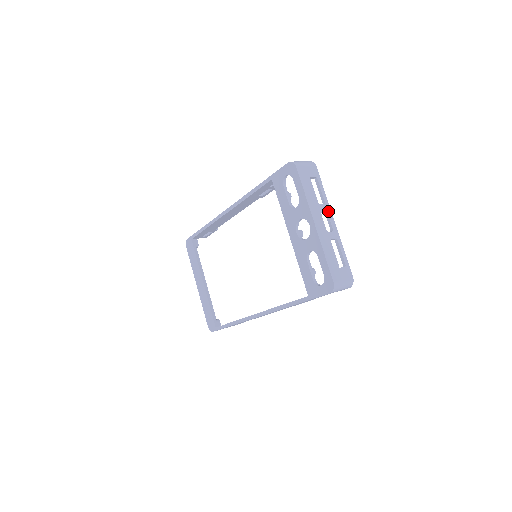
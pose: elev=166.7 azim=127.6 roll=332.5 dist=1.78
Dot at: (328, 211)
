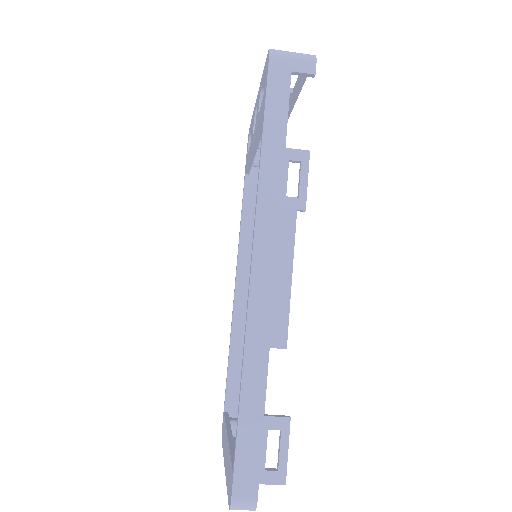
Dot at: occluded
